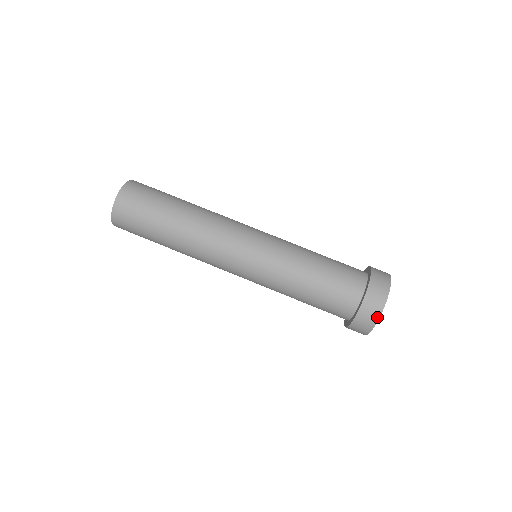
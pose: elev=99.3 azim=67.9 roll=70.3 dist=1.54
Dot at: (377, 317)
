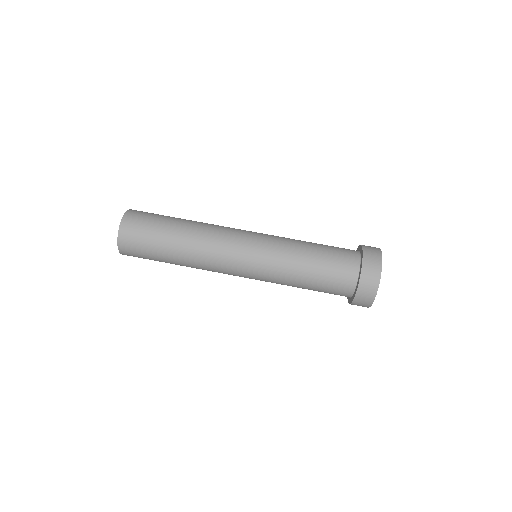
Dot at: (380, 257)
